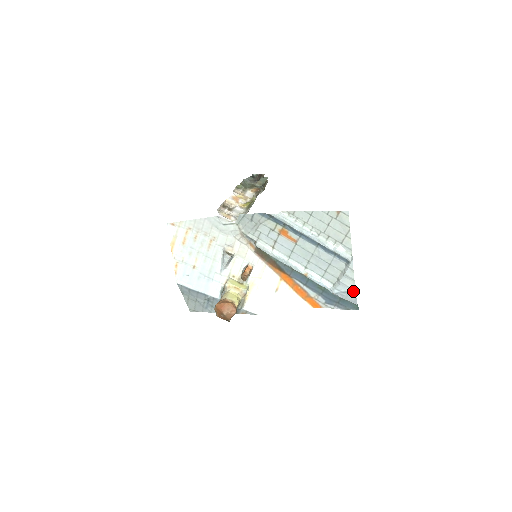
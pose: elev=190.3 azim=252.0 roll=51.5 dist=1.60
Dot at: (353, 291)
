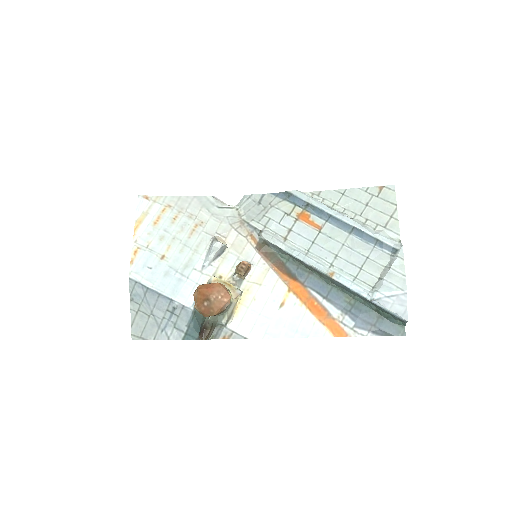
Dot at: (403, 293)
